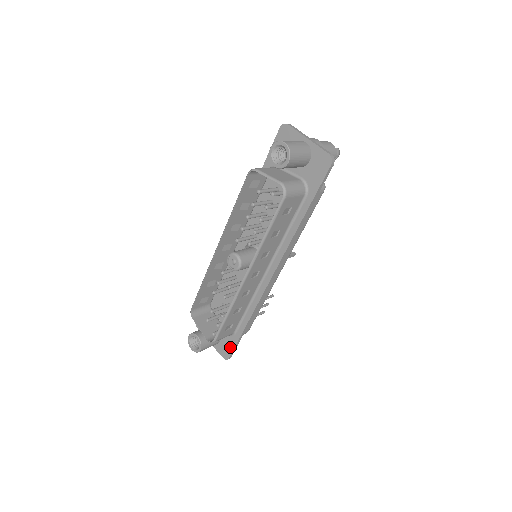
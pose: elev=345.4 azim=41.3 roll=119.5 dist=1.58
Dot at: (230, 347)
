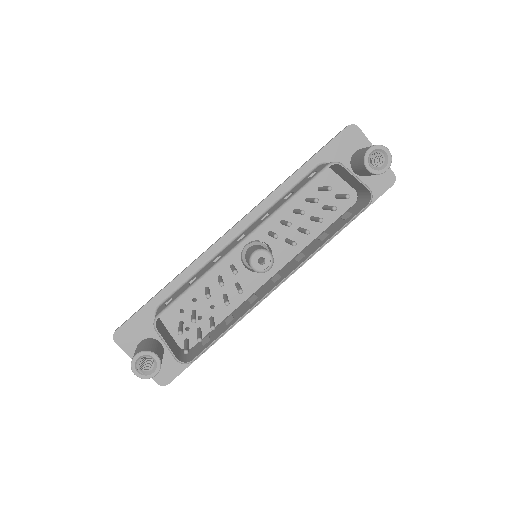
Dot at: (177, 368)
